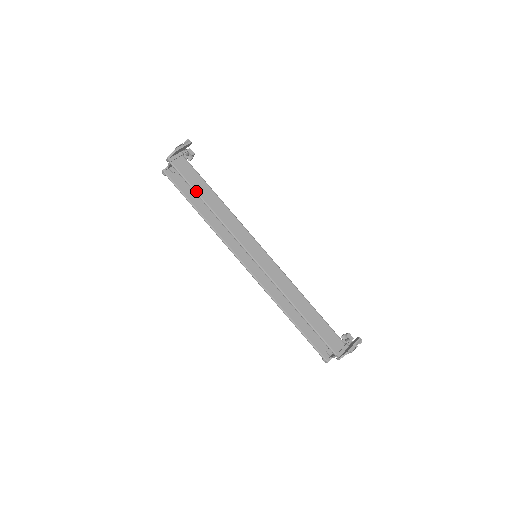
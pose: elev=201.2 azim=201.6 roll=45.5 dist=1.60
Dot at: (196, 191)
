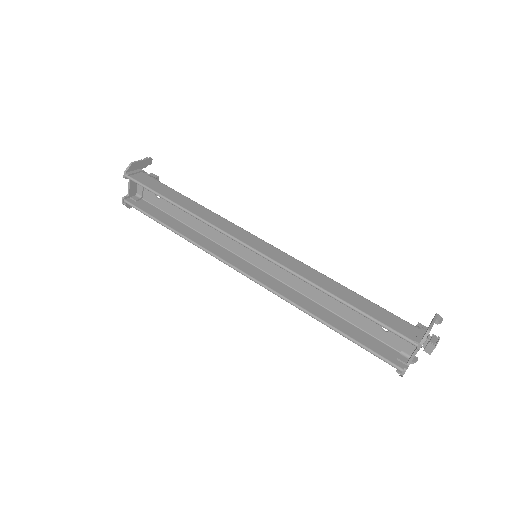
Dot at: (163, 196)
